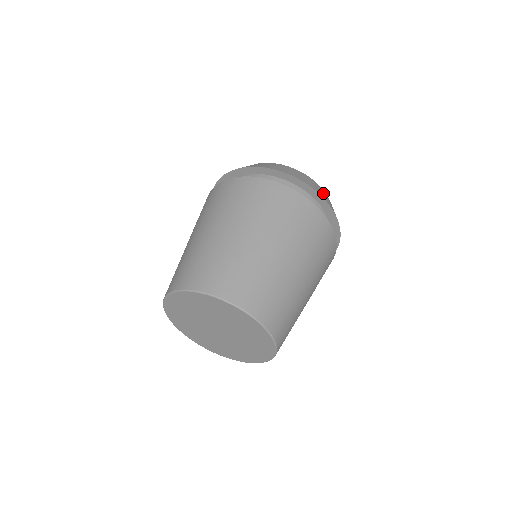
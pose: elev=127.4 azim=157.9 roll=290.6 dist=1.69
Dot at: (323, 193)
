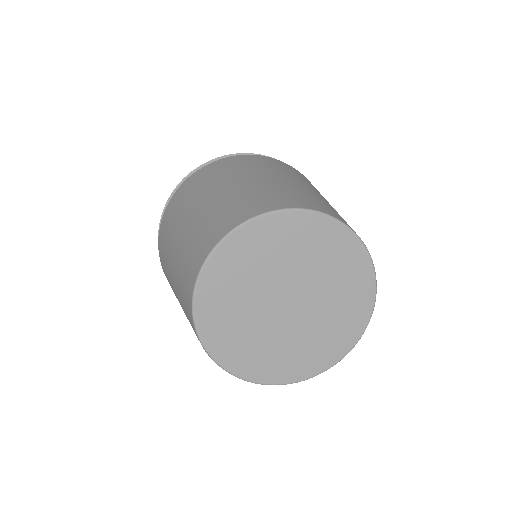
Dot at: occluded
